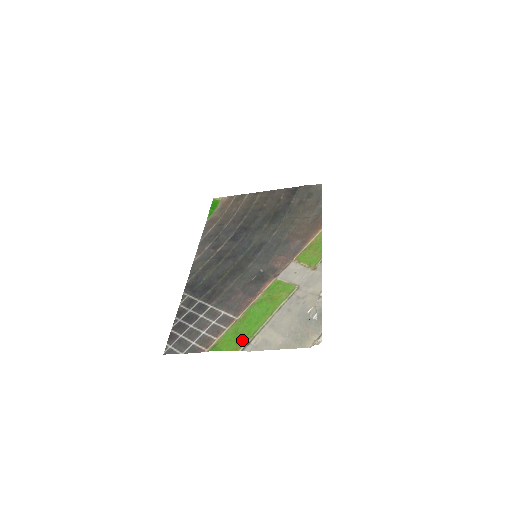
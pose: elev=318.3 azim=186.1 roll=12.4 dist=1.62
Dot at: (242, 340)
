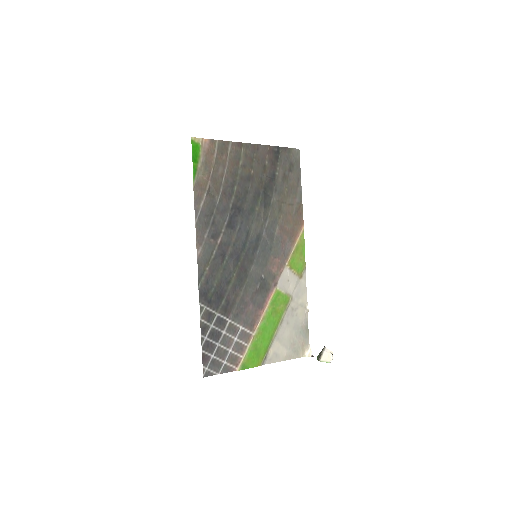
Dot at: (261, 356)
